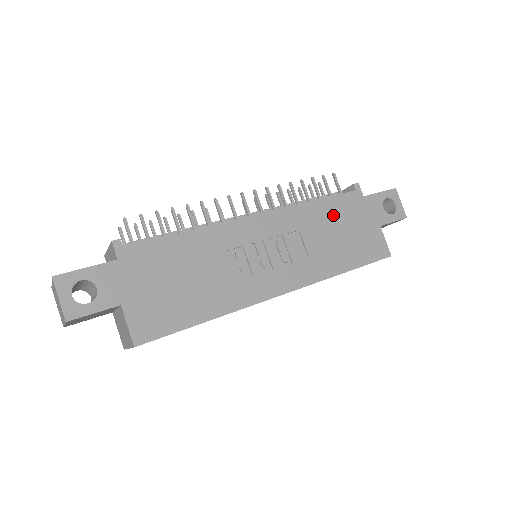
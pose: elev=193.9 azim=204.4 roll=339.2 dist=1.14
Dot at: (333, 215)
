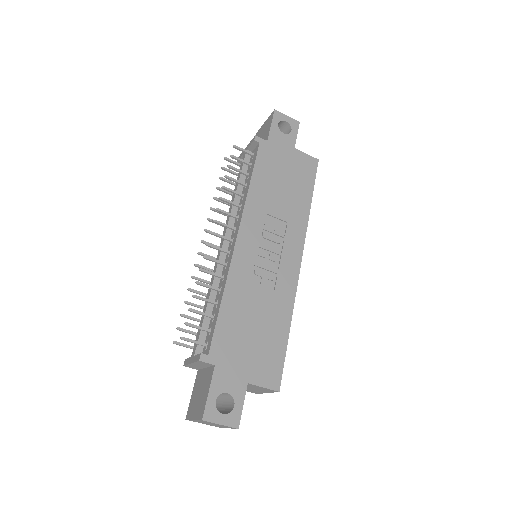
Dot at: (268, 177)
